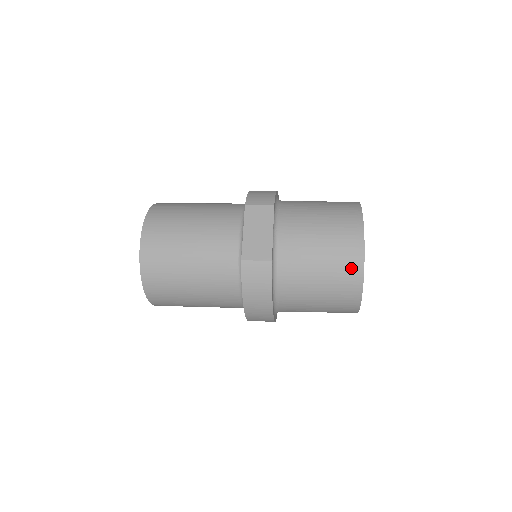
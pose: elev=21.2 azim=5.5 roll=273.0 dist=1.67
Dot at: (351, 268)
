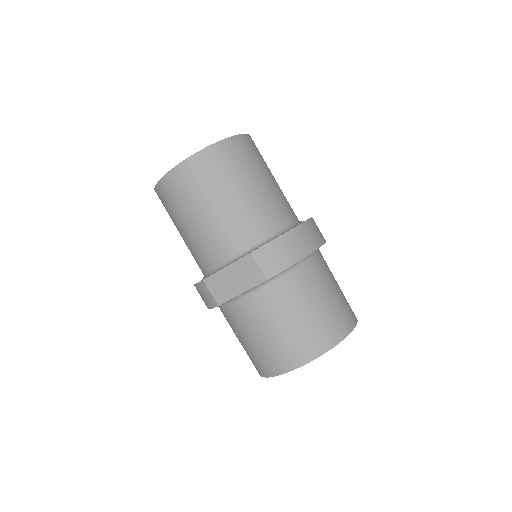
Dot at: (262, 367)
